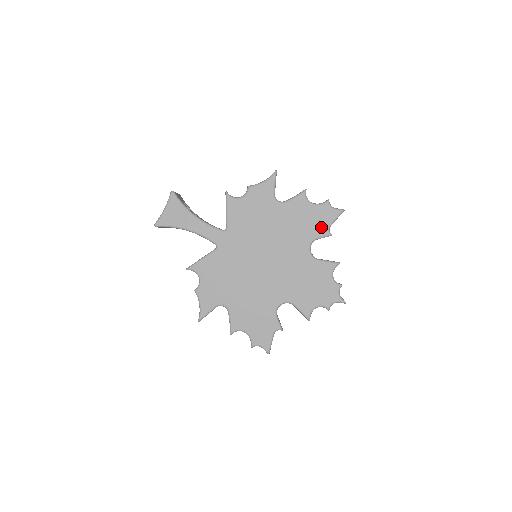
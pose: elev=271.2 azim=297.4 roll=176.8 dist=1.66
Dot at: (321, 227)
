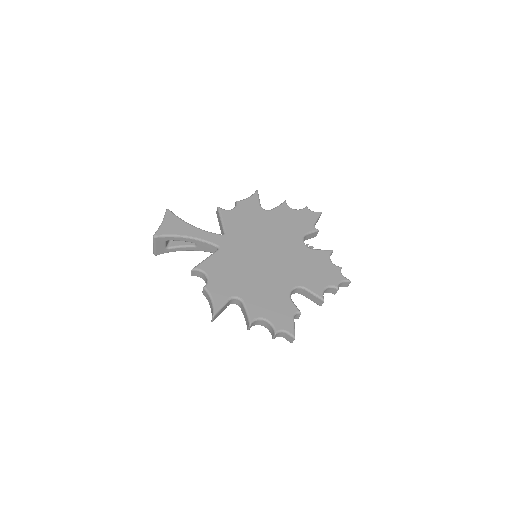
Dot at: (307, 225)
